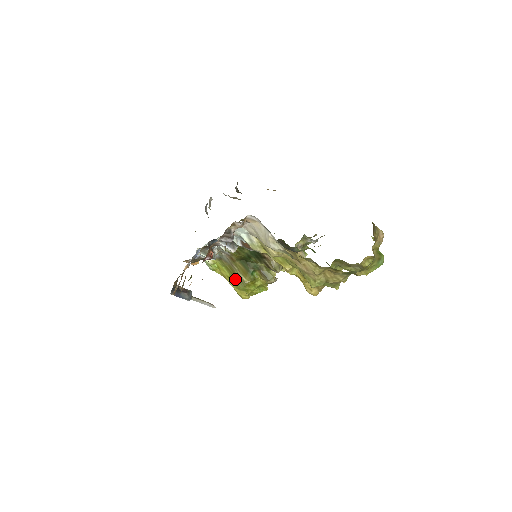
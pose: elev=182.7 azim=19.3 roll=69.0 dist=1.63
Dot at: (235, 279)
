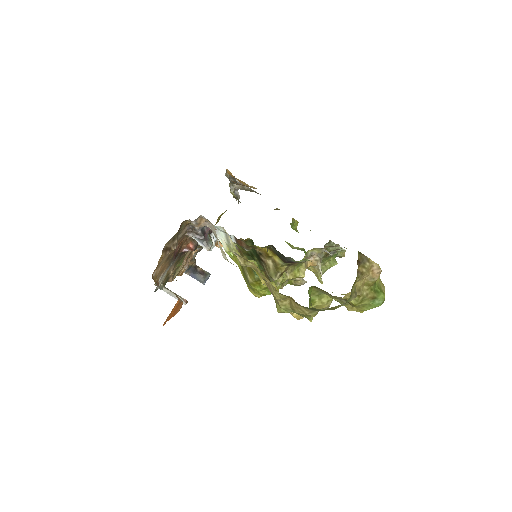
Dot at: (244, 274)
